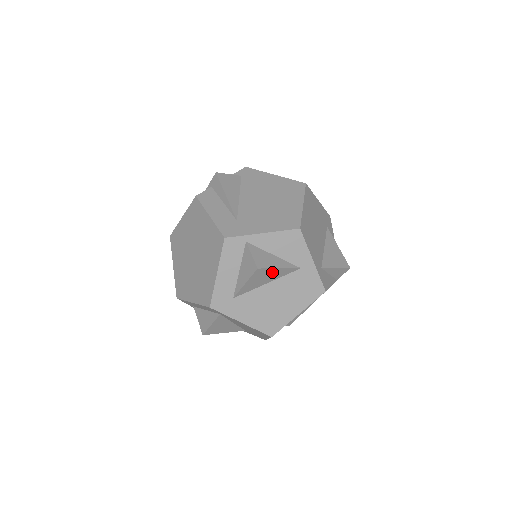
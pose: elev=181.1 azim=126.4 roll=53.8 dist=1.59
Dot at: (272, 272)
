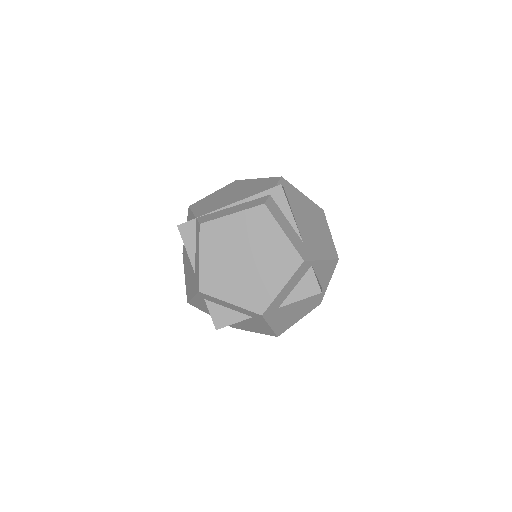
Dot at: occluded
